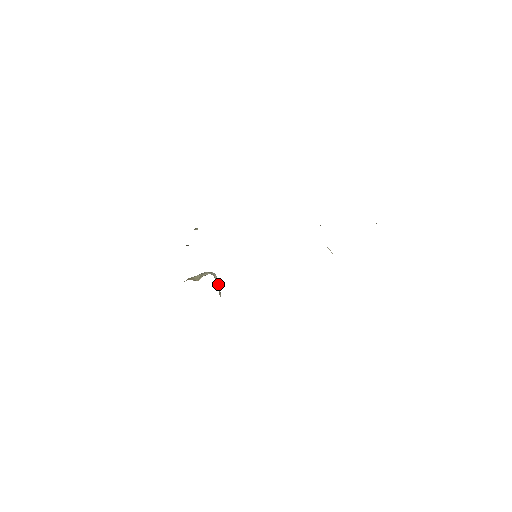
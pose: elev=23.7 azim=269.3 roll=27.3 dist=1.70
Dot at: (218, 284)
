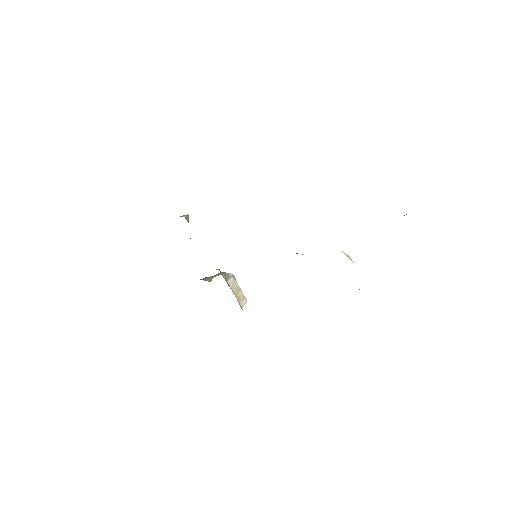
Dot at: (240, 289)
